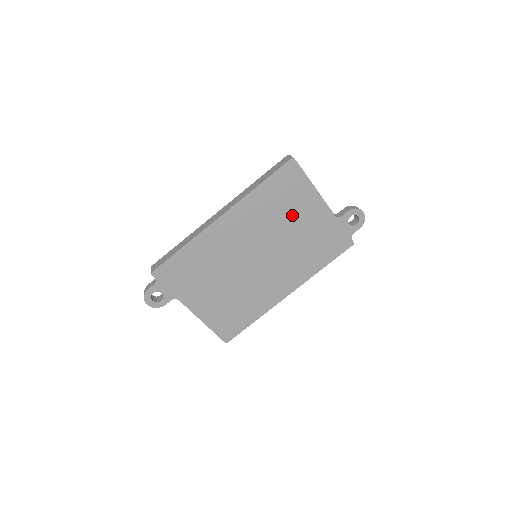
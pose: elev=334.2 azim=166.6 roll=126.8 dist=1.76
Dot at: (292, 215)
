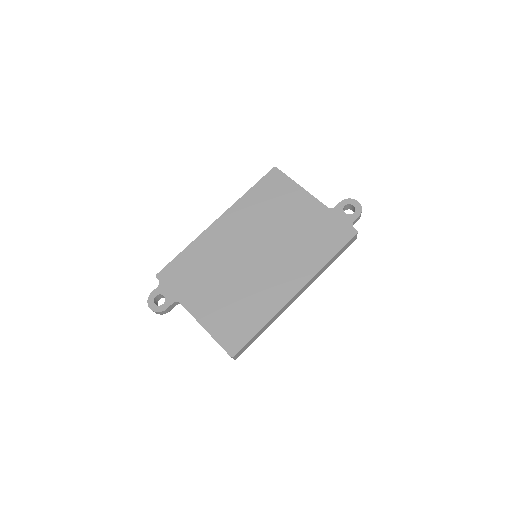
Dot at: (283, 211)
